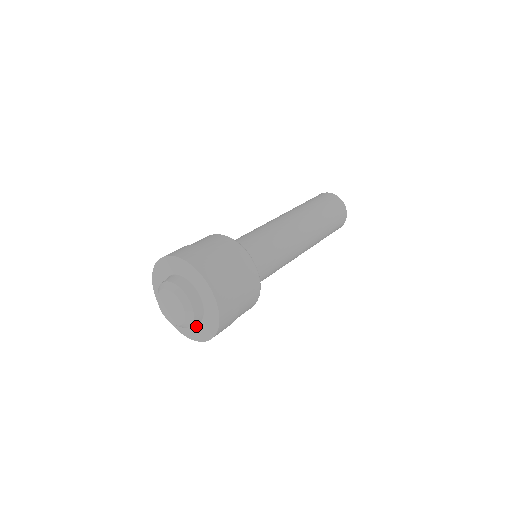
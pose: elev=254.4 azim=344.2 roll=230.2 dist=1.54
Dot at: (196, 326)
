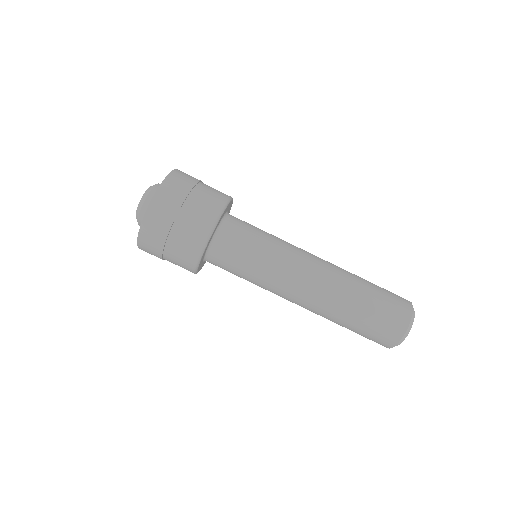
Dot at: occluded
